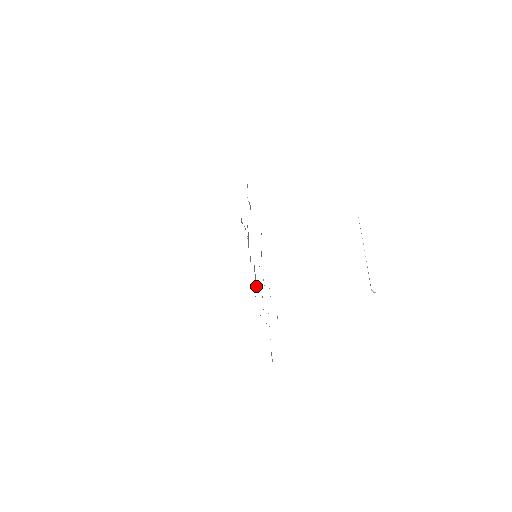
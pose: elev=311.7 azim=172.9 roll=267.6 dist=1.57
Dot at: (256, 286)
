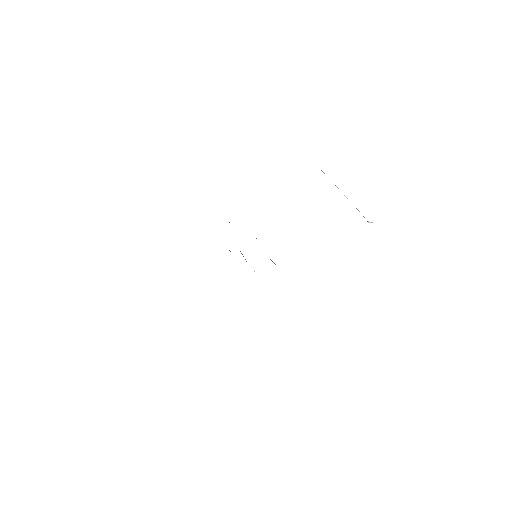
Dot at: occluded
